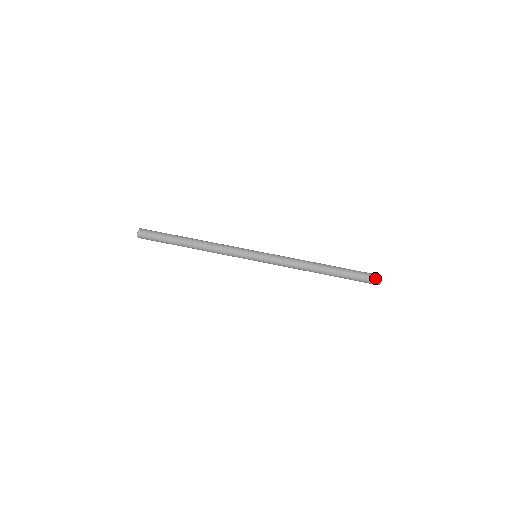
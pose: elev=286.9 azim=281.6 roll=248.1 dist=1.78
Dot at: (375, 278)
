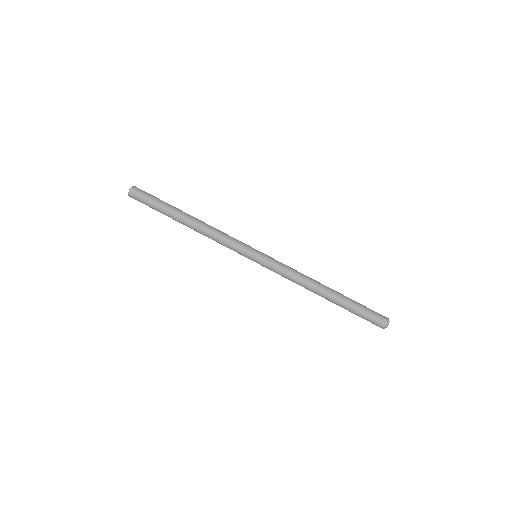
Dot at: (380, 324)
